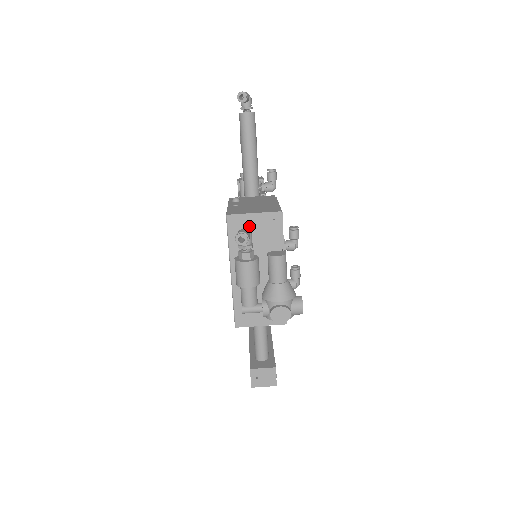
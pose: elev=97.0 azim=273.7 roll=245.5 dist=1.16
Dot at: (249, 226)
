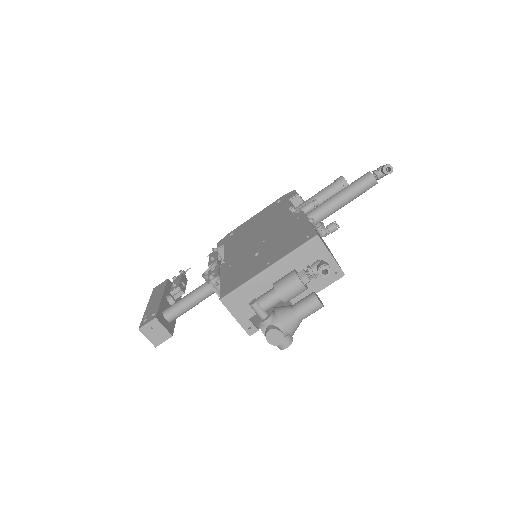
Dot at: (318, 258)
